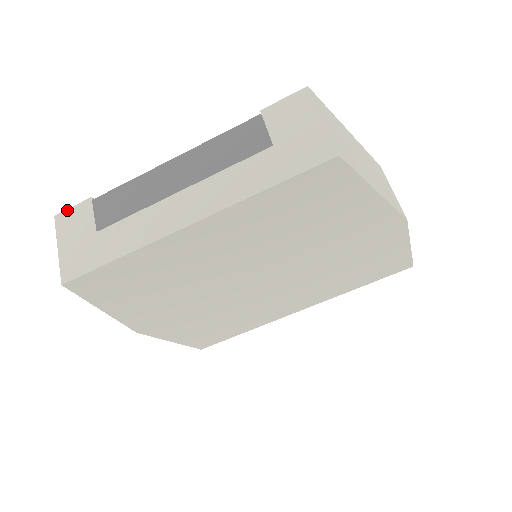
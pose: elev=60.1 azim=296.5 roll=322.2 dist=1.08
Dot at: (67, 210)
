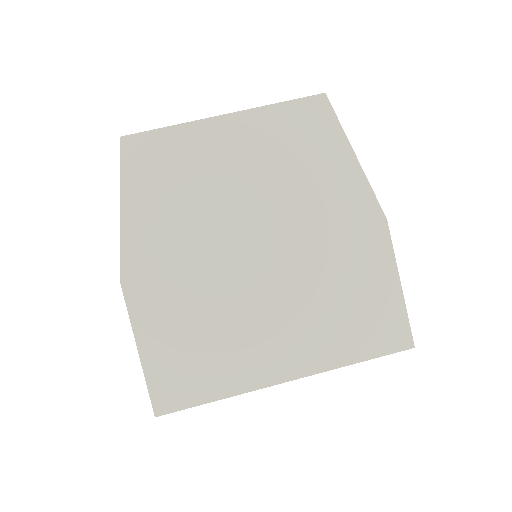
Dot at: occluded
